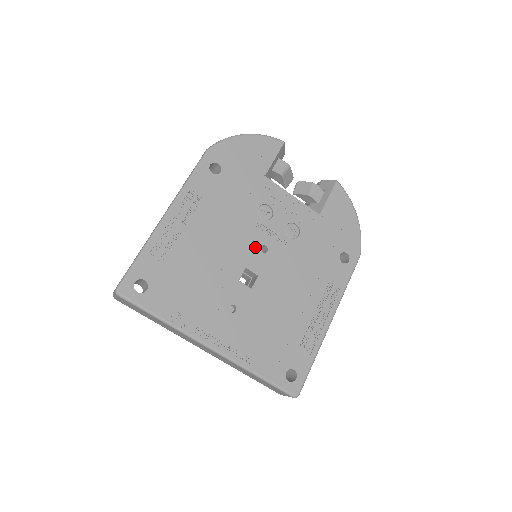
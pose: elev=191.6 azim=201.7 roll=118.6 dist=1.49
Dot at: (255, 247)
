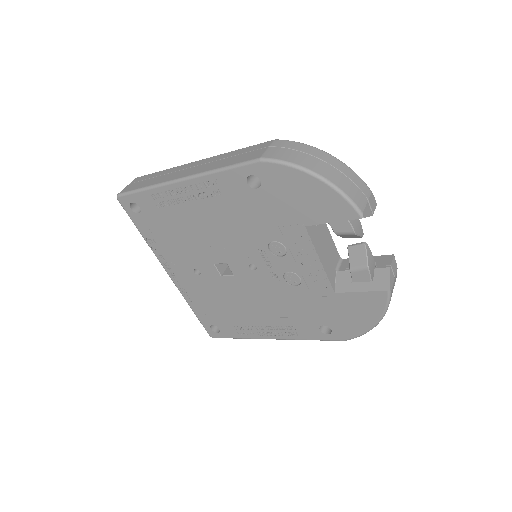
Dot at: (245, 260)
